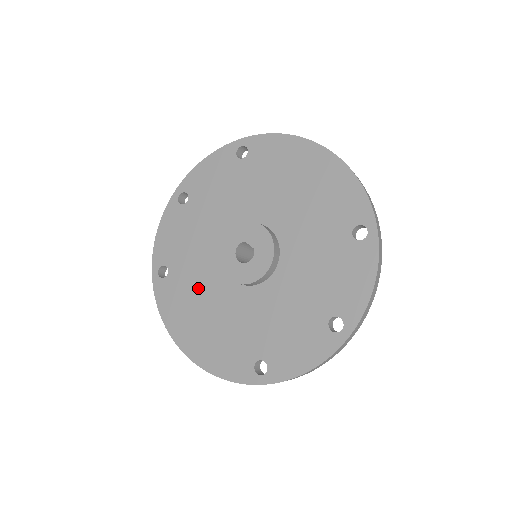
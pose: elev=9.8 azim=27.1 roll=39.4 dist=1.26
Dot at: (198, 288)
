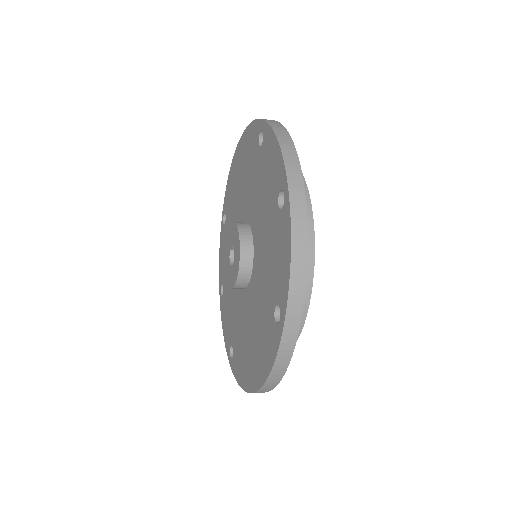
Dot at: (241, 328)
